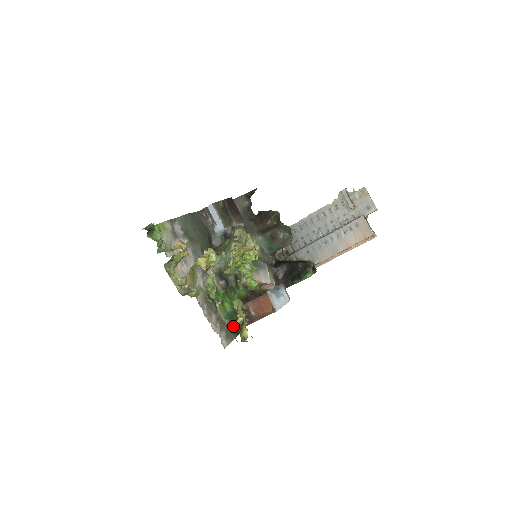
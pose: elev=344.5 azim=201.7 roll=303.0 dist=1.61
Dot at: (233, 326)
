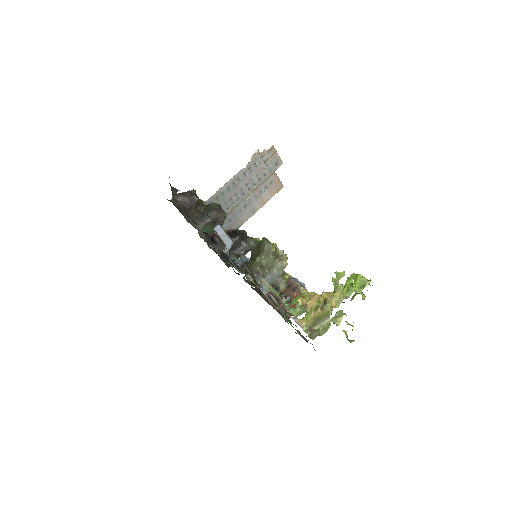
Dot at: occluded
